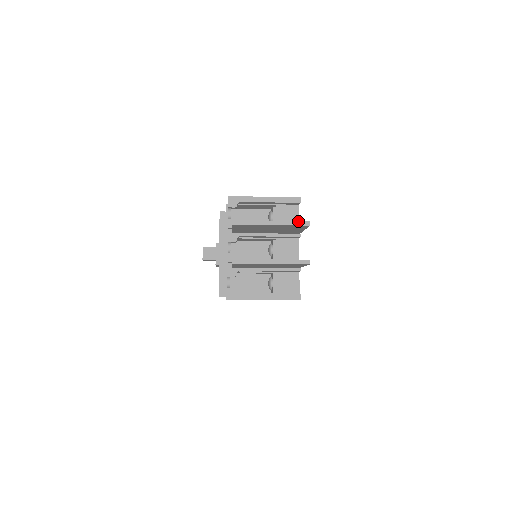
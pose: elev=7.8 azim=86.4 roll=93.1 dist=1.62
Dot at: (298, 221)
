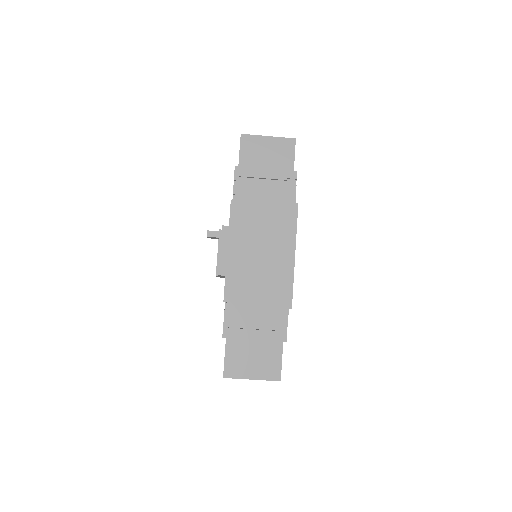
Dot at: occluded
